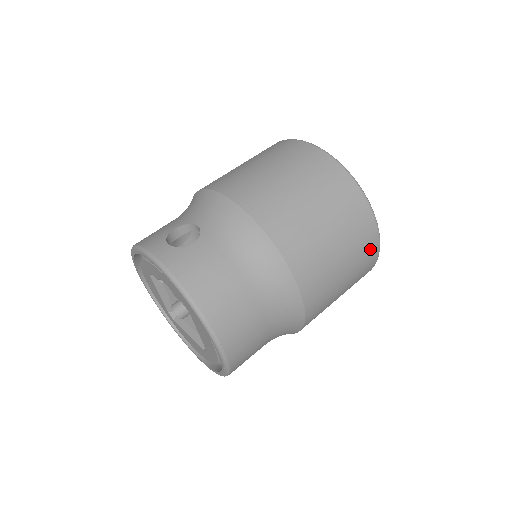
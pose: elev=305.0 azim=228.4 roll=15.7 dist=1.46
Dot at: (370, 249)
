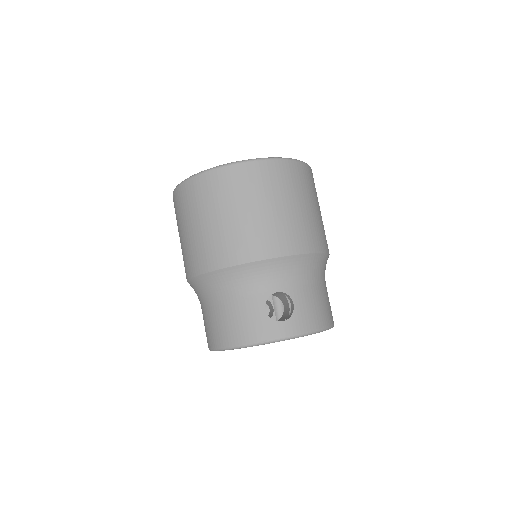
Dot at: occluded
